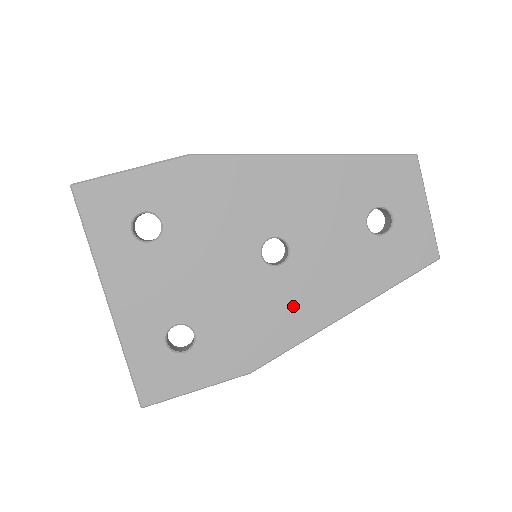
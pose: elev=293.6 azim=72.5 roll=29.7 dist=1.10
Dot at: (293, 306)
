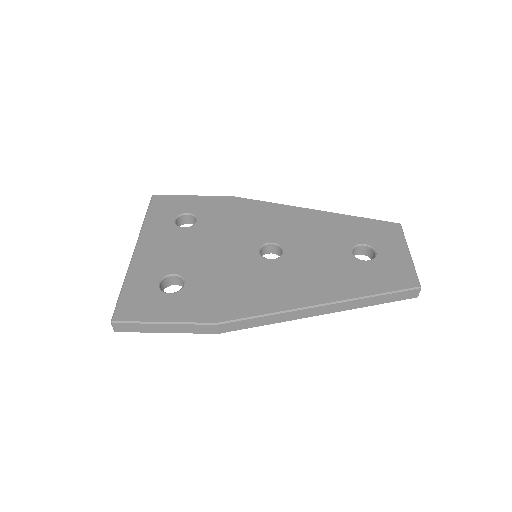
Dot at: (274, 286)
